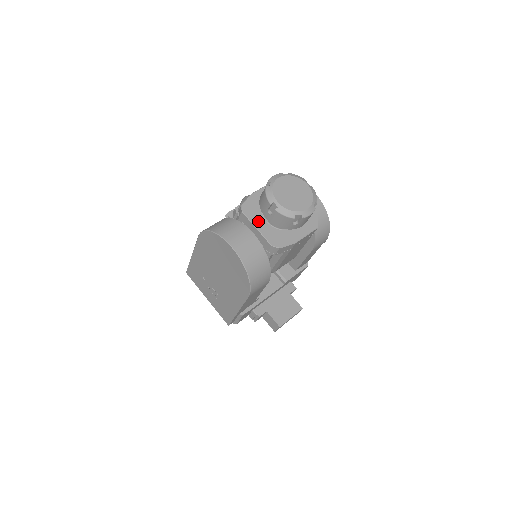
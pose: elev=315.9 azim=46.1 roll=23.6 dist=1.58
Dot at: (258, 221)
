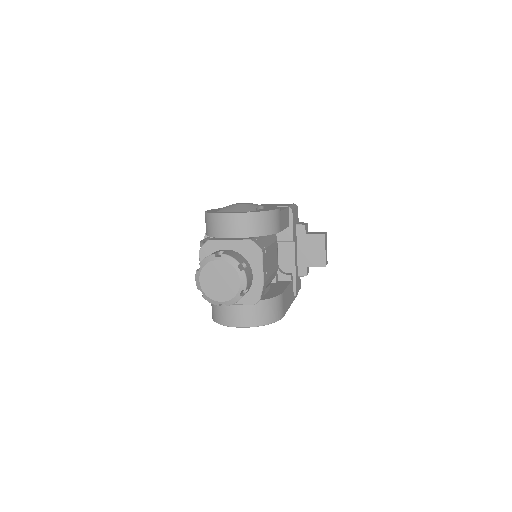
Dot at: occluded
